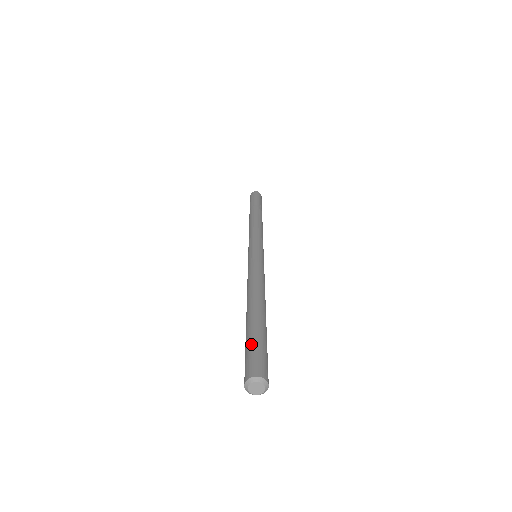
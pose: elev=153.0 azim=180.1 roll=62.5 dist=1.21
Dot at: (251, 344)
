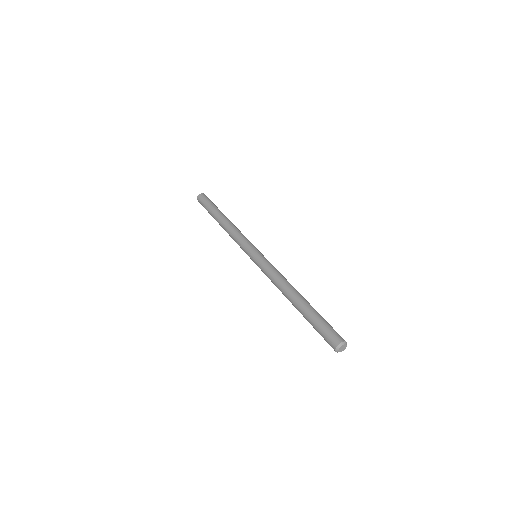
Dot at: (324, 322)
